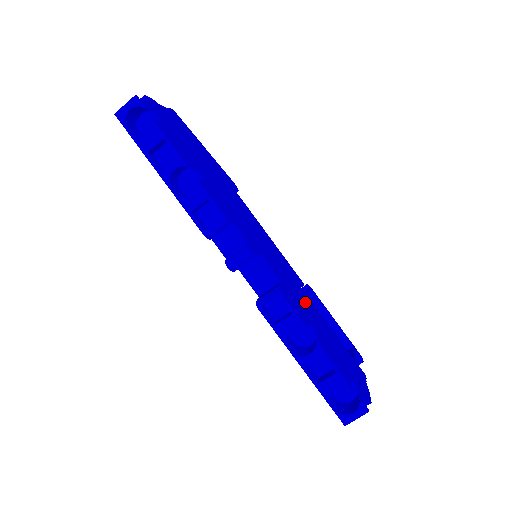
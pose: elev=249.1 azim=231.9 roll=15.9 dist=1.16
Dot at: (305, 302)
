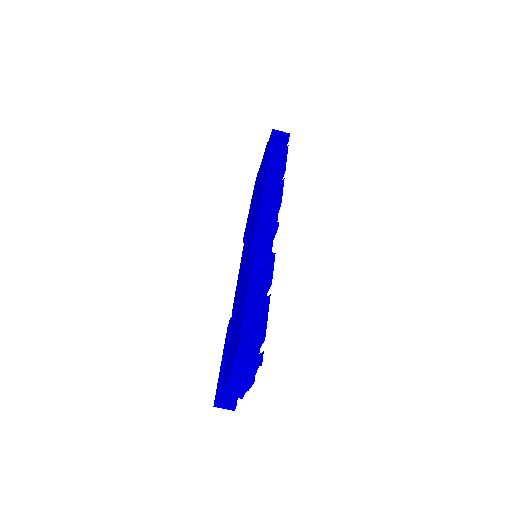
Dot at: occluded
